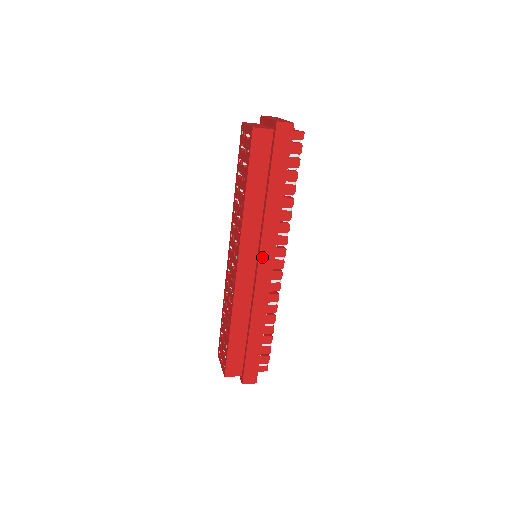
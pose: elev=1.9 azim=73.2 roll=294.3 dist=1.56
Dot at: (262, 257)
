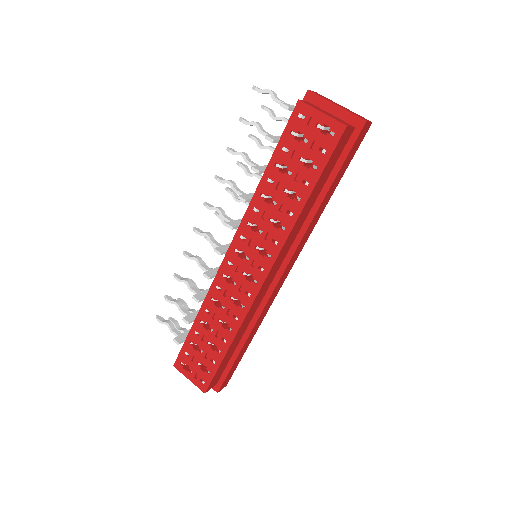
Dot at: (288, 266)
